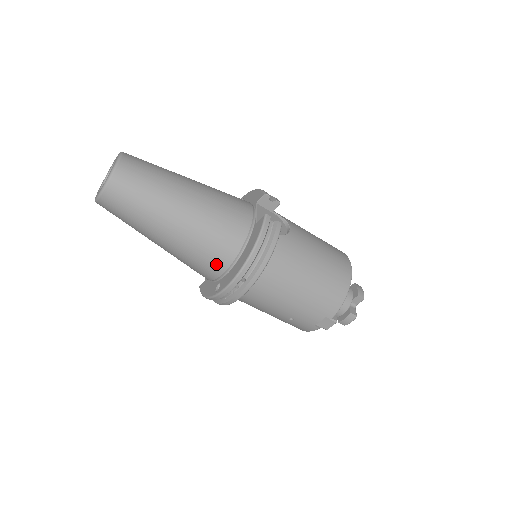
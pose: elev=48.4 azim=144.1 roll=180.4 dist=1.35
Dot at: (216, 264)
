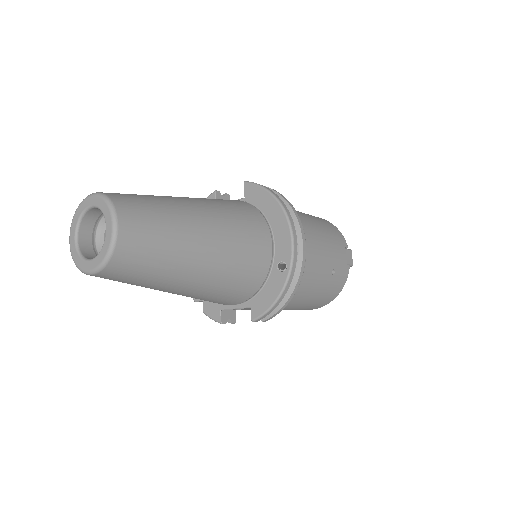
Dot at: (261, 242)
